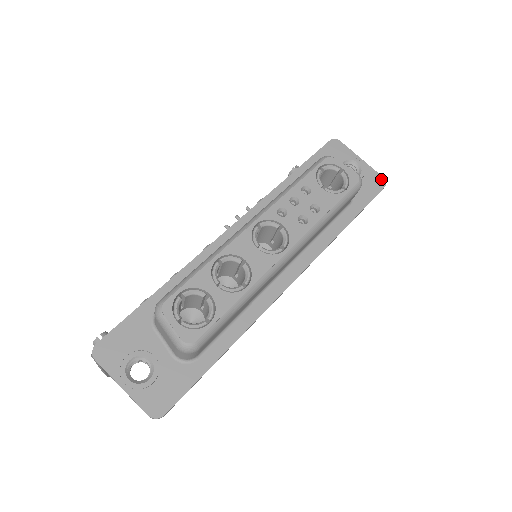
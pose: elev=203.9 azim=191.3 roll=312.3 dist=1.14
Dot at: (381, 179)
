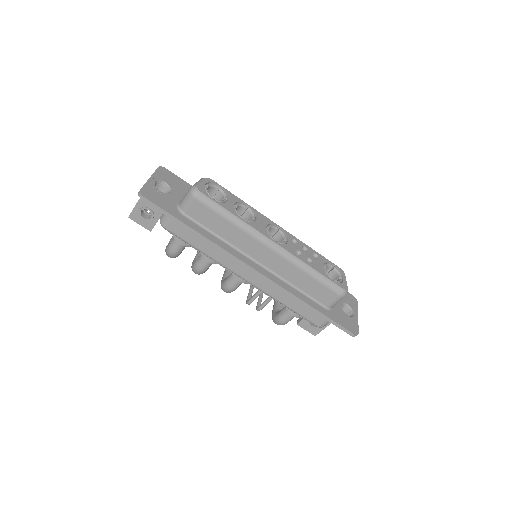
Dot at: (357, 331)
